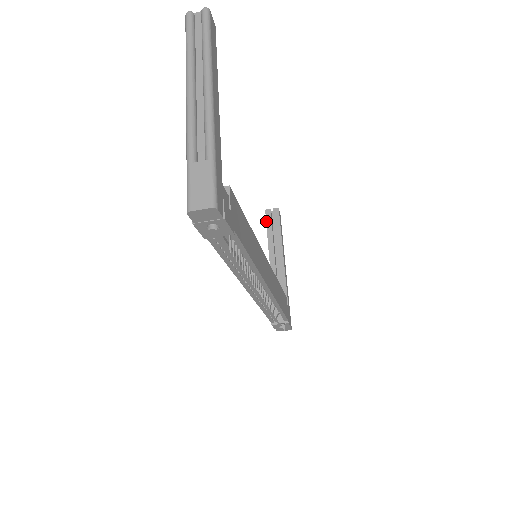
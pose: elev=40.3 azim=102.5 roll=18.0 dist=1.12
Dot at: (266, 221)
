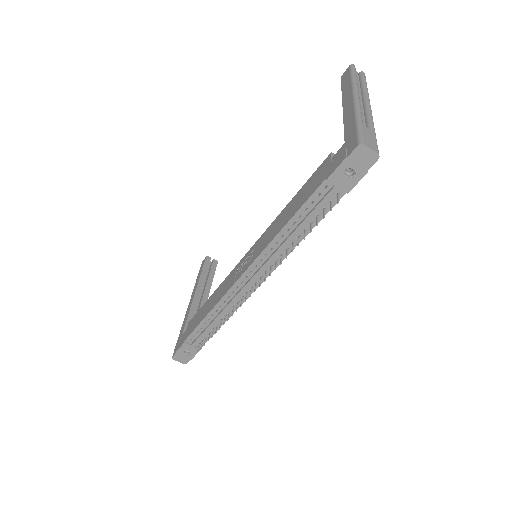
Dot at: (204, 264)
